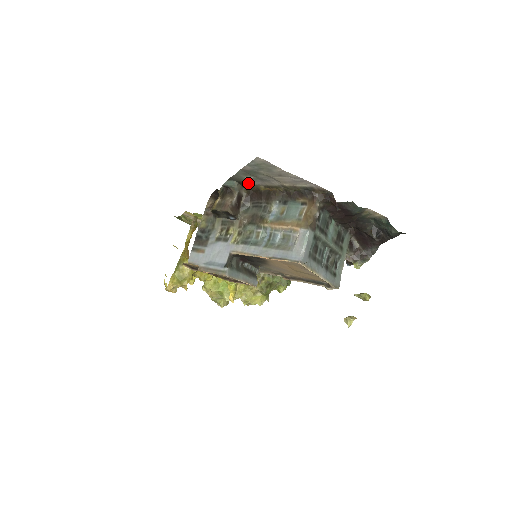
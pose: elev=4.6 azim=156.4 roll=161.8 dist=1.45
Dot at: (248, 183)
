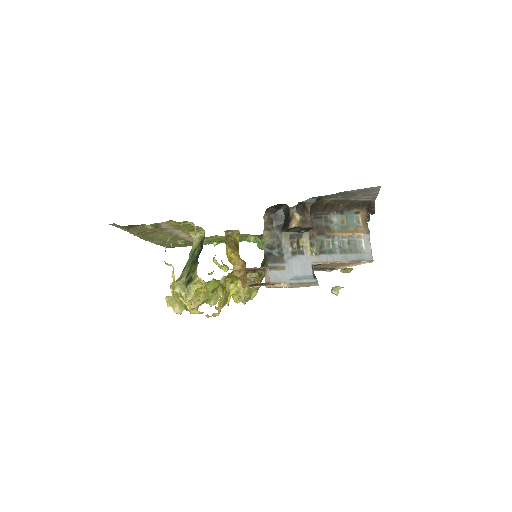
Dot at: (323, 199)
